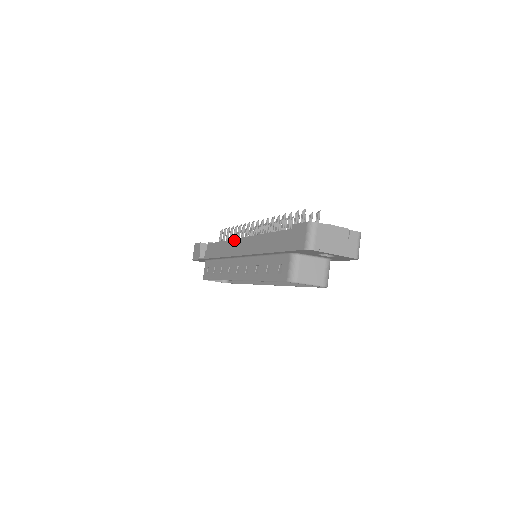
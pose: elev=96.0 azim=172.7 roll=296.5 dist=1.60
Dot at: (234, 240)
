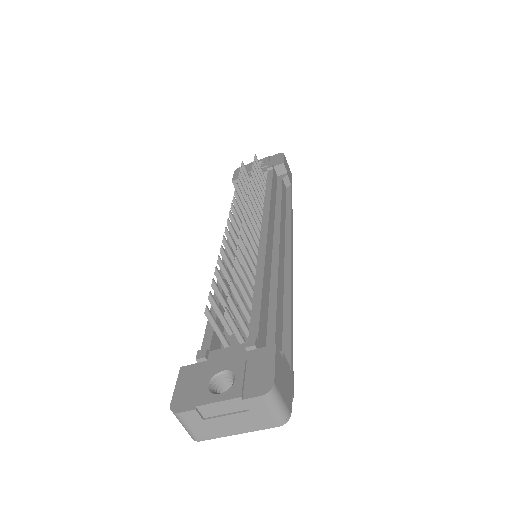
Dot at: occluded
